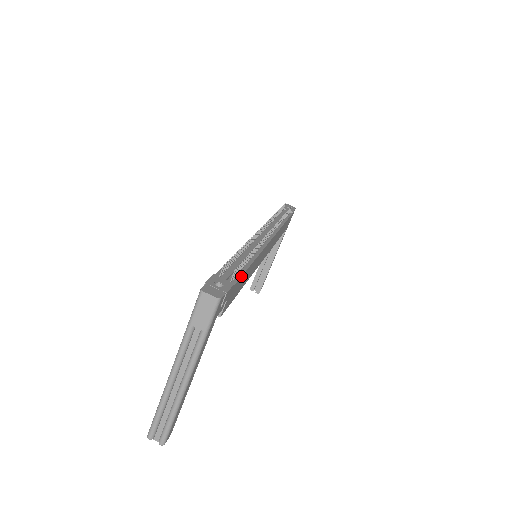
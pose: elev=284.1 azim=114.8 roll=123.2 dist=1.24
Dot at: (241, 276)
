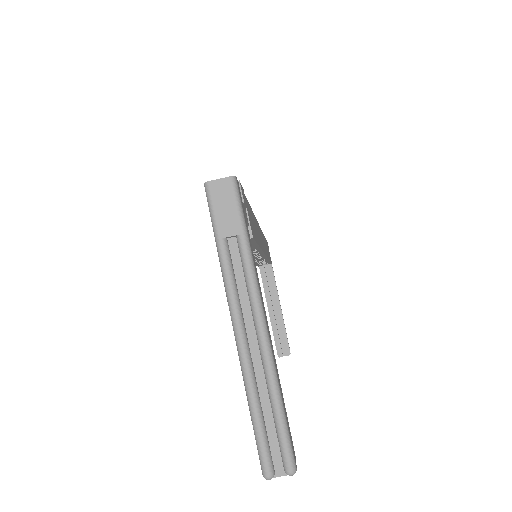
Dot at: (247, 201)
